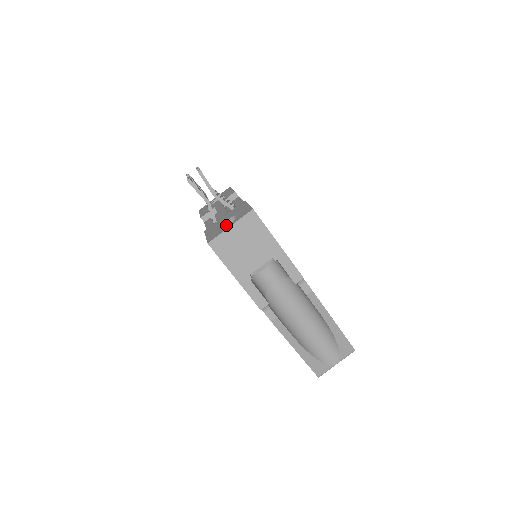
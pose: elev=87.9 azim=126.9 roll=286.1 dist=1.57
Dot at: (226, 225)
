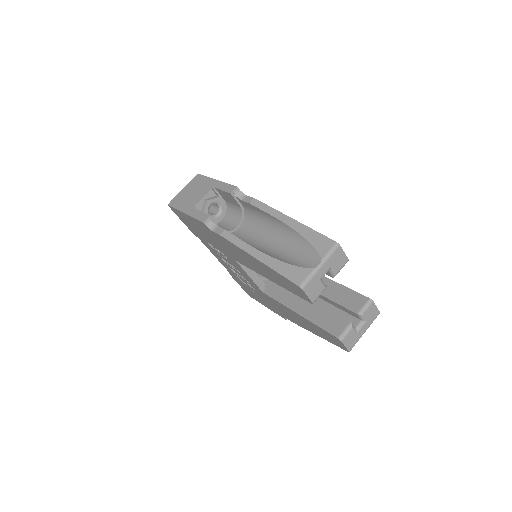
Dot at: occluded
